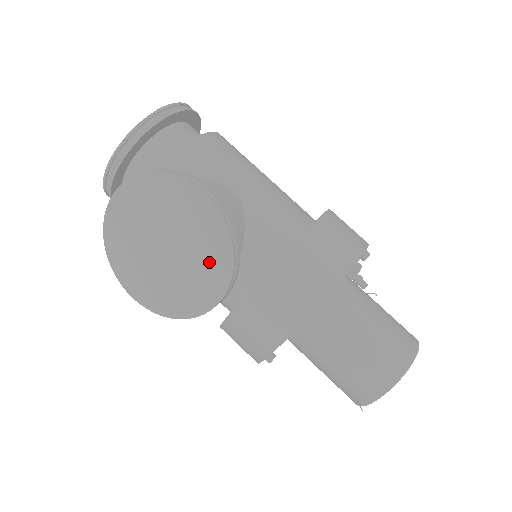
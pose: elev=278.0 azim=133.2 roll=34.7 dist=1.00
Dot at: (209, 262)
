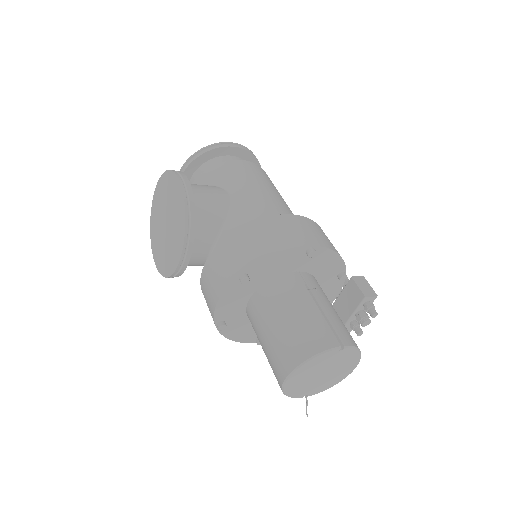
Dot at: (178, 231)
